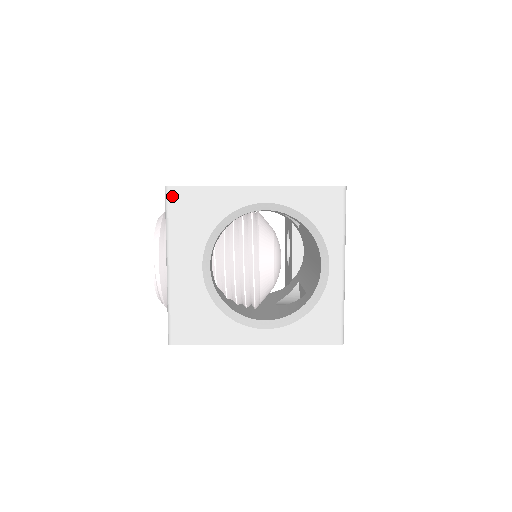
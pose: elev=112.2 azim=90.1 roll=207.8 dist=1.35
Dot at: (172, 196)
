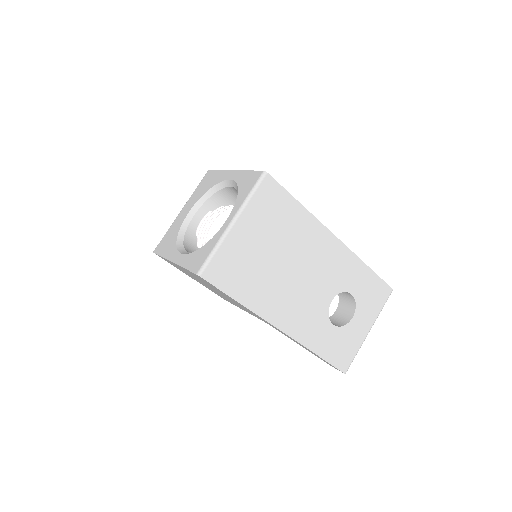
Dot at: (206, 175)
